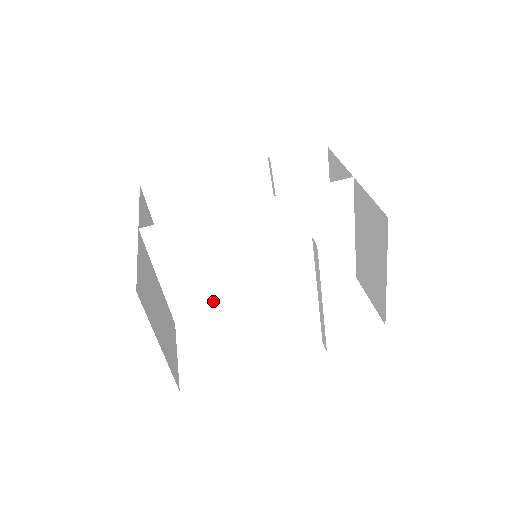
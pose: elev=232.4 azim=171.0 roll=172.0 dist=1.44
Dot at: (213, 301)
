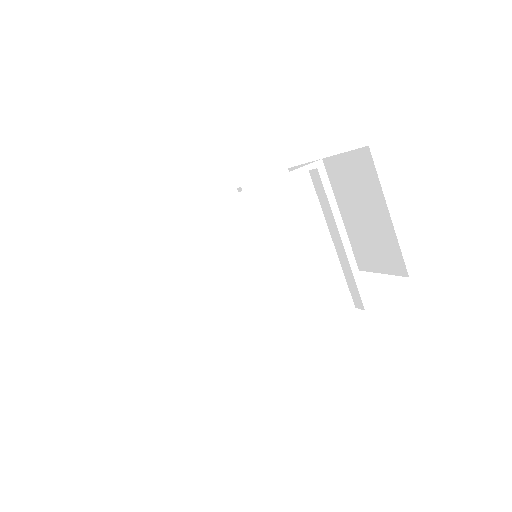
Dot at: (223, 322)
